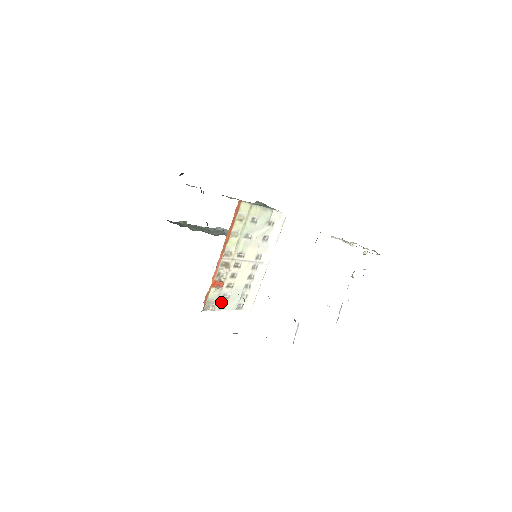
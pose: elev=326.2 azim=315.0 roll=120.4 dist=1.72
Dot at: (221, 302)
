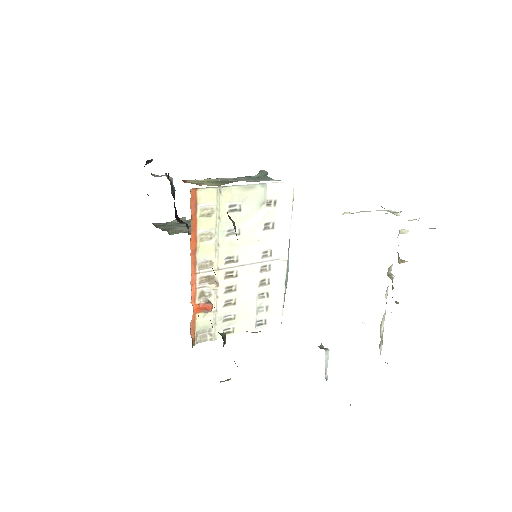
Dot at: (224, 326)
